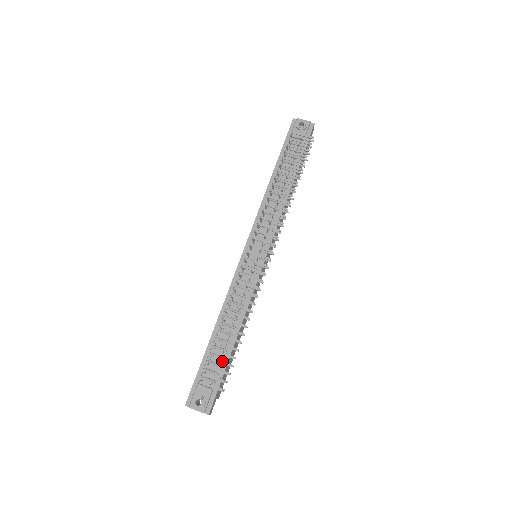
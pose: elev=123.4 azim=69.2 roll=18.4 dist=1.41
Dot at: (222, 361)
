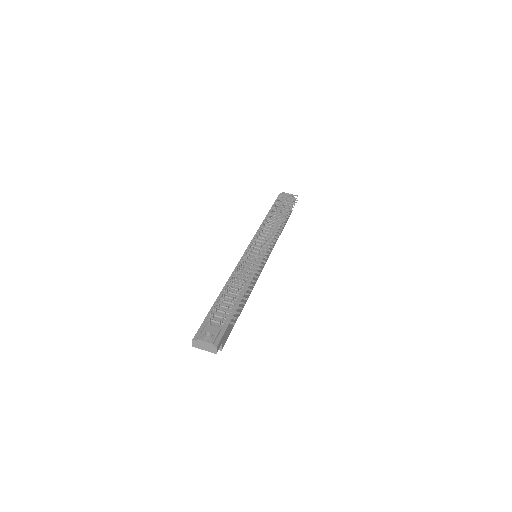
Dot at: (234, 300)
